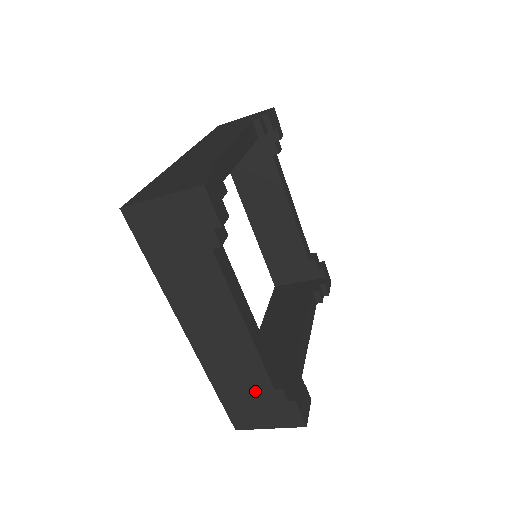
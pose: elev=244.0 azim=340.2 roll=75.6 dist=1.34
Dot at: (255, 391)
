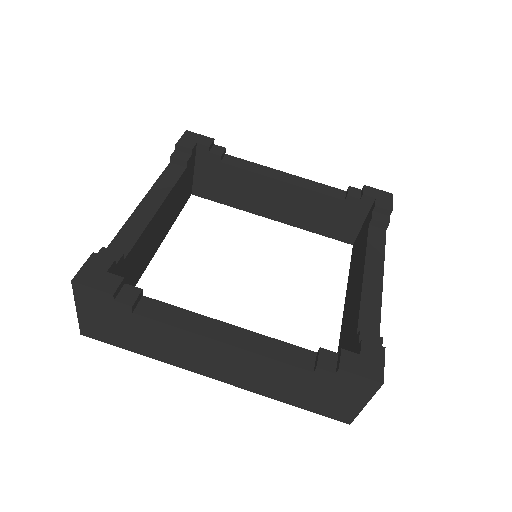
Dot at: (307, 384)
